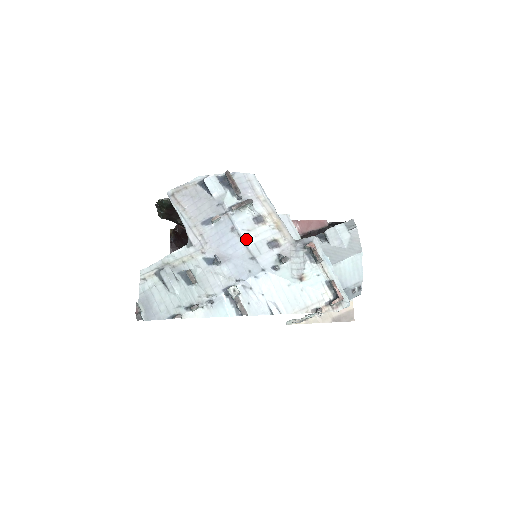
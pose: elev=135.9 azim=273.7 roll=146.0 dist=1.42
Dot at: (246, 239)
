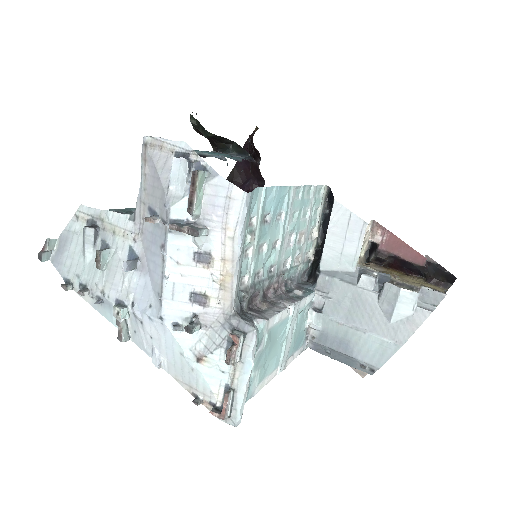
Dot at: (166, 271)
